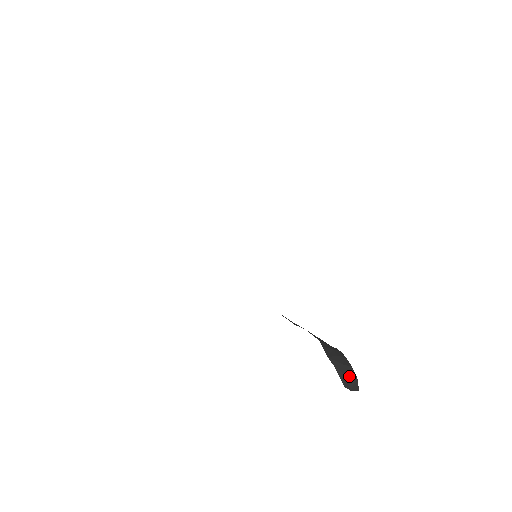
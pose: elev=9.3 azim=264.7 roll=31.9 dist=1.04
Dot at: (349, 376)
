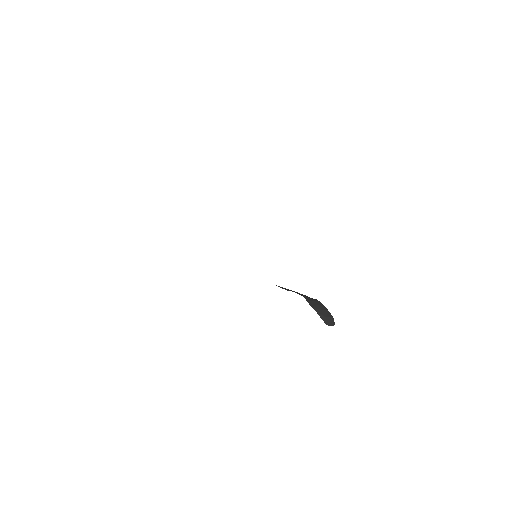
Dot at: (328, 317)
